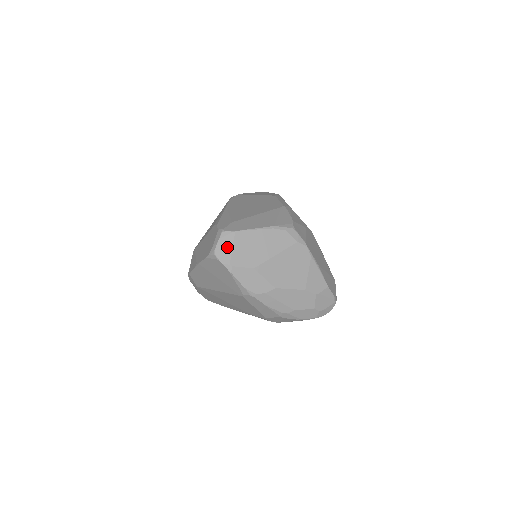
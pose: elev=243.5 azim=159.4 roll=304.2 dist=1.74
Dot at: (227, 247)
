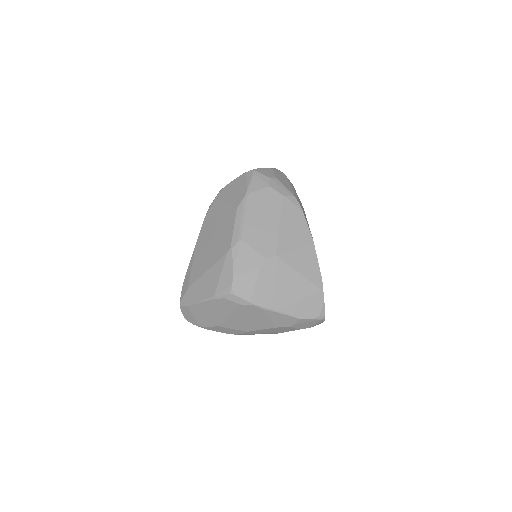
Dot at: (190, 316)
